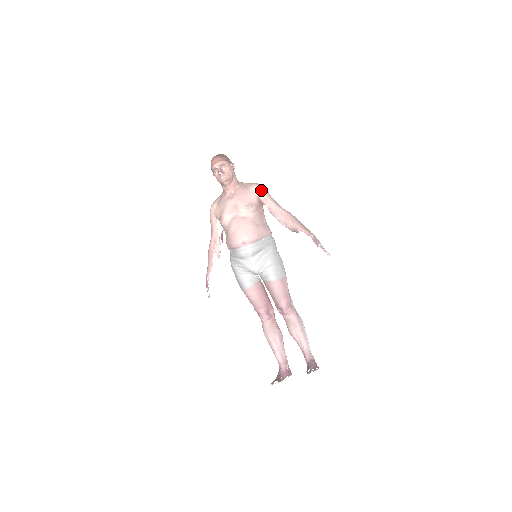
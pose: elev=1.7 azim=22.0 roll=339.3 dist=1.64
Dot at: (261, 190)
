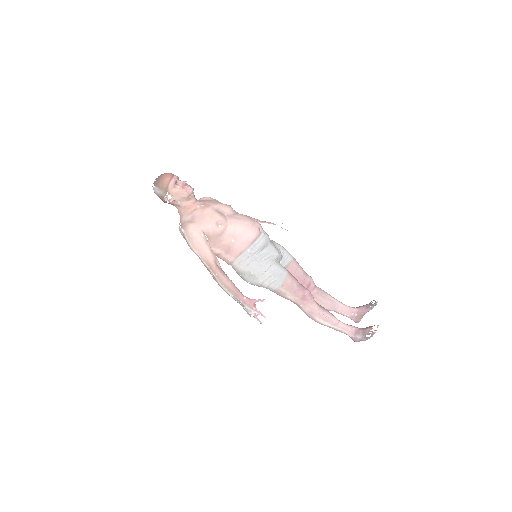
Dot at: (215, 199)
